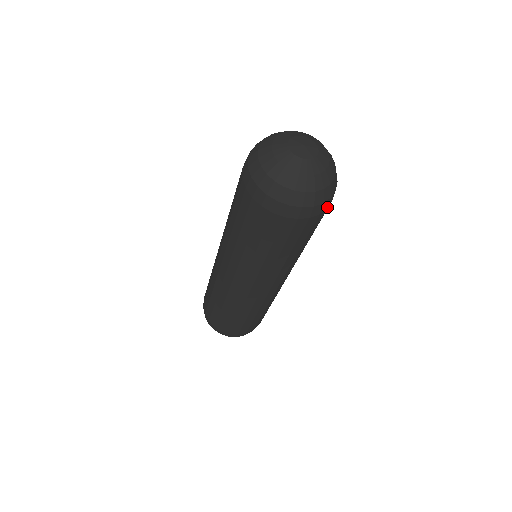
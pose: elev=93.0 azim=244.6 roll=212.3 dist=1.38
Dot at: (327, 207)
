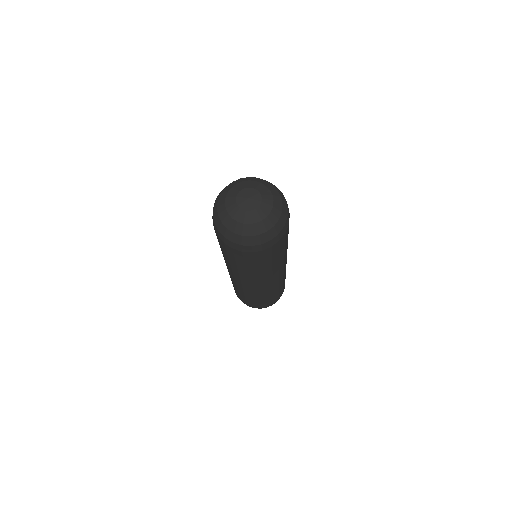
Dot at: (288, 223)
